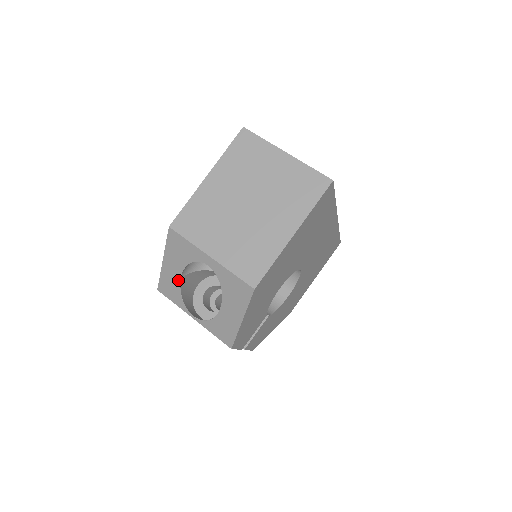
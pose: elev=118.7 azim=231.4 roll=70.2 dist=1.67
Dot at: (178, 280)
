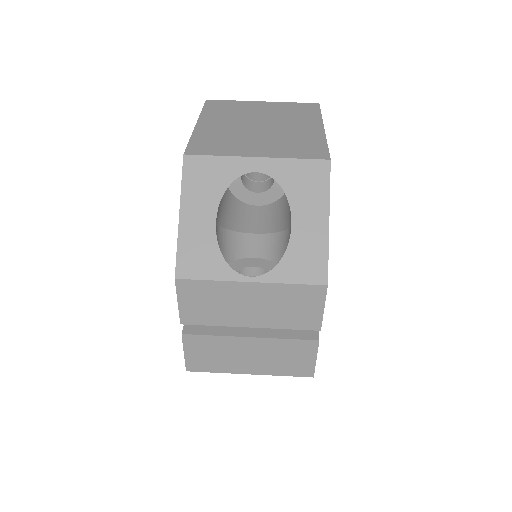
Dot at: (212, 230)
